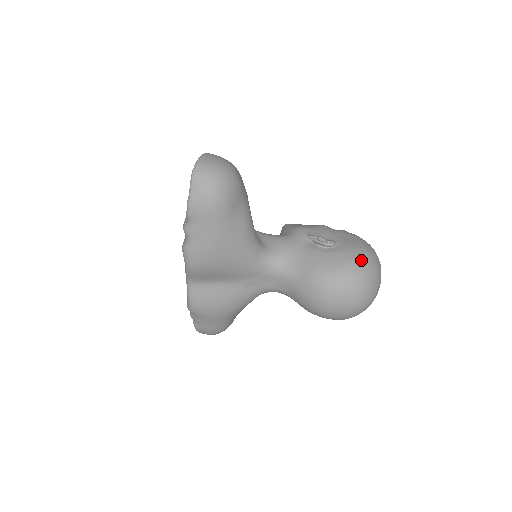
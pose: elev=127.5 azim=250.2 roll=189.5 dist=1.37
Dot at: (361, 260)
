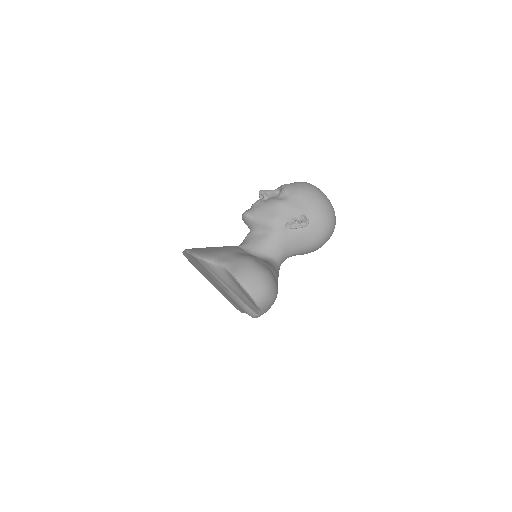
Dot at: (326, 213)
